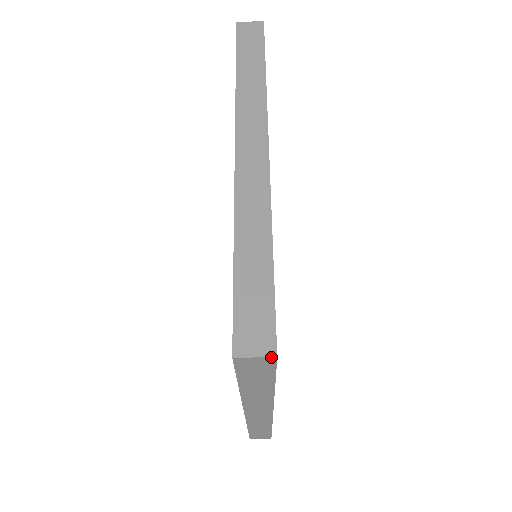
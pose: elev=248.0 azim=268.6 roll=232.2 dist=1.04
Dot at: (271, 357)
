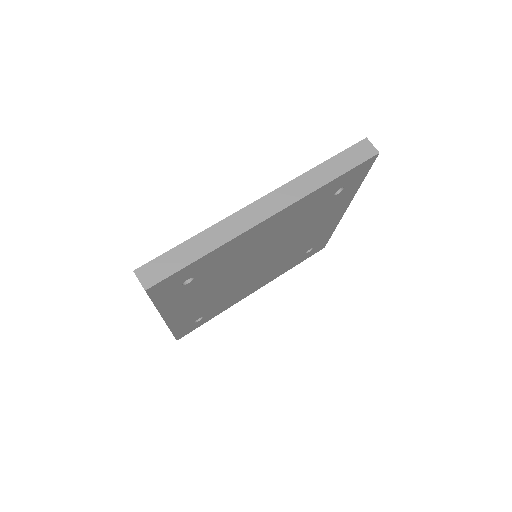
Dot at: (377, 151)
